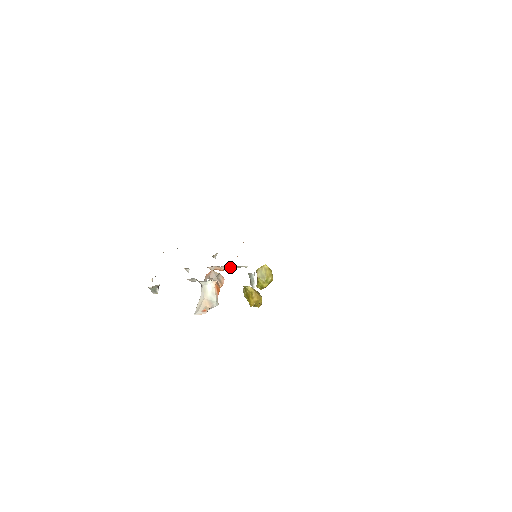
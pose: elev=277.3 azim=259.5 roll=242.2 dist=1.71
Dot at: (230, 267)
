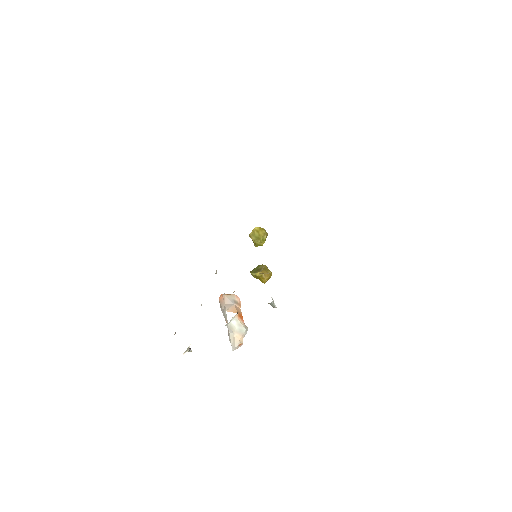
Dot at: occluded
